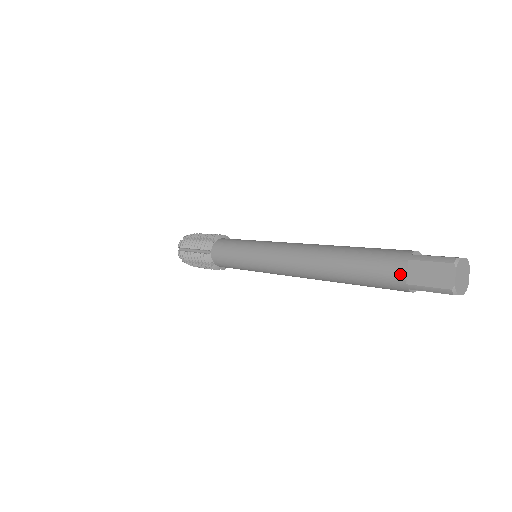
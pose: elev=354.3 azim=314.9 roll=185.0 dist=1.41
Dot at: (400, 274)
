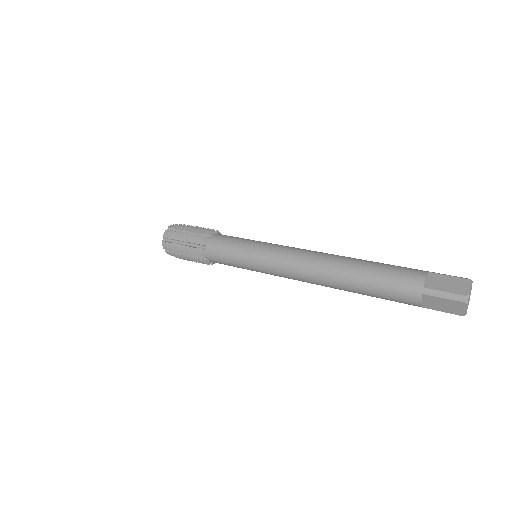
Dot at: (416, 304)
